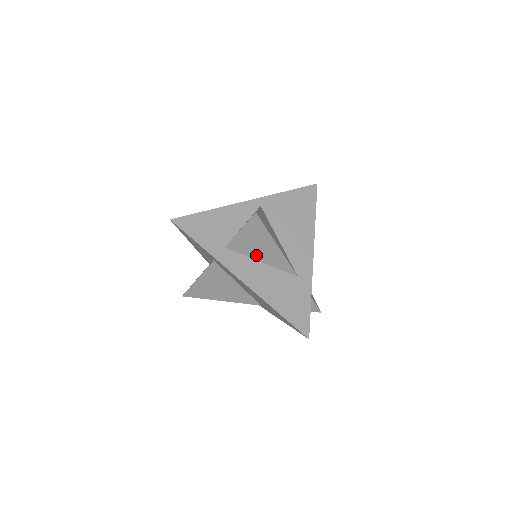
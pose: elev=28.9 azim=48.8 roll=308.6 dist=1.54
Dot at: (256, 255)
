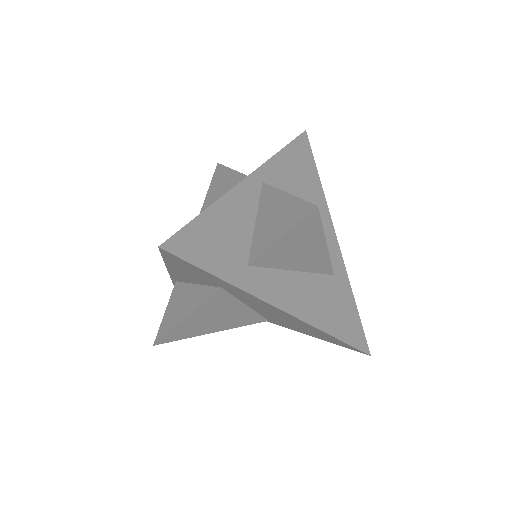
Dot at: (290, 264)
